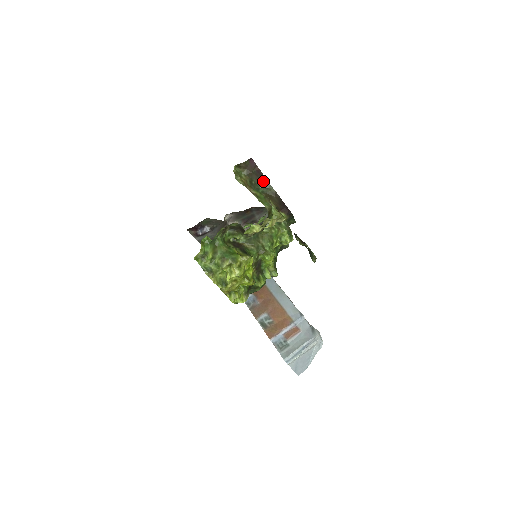
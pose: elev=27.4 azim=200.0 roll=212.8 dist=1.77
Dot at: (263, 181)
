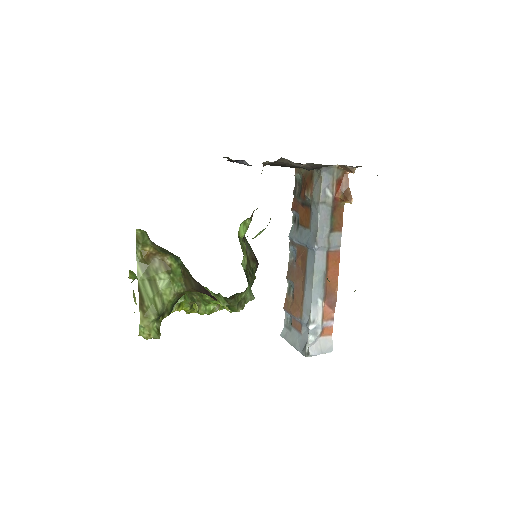
Dot at: occluded
